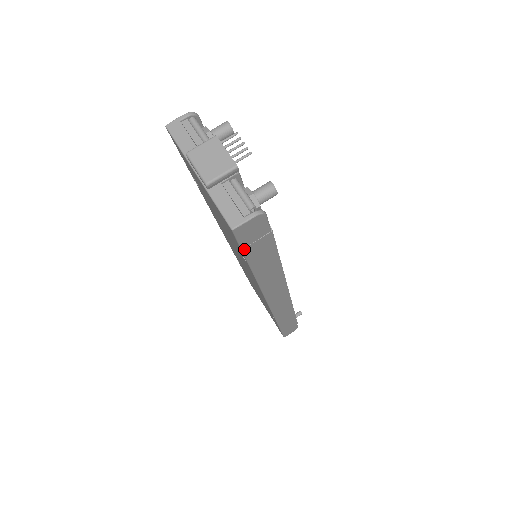
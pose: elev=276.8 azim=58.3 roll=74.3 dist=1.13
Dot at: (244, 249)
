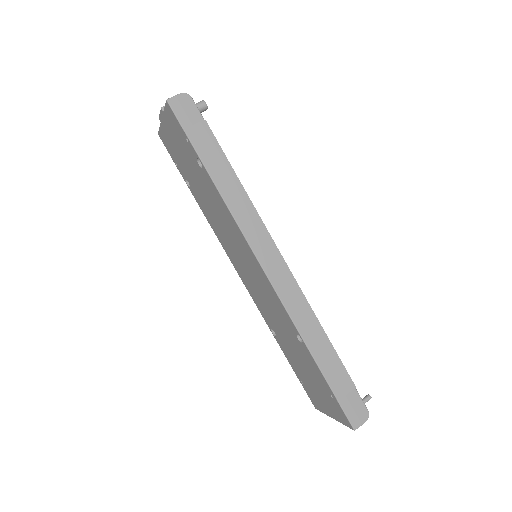
Dot at: (186, 130)
